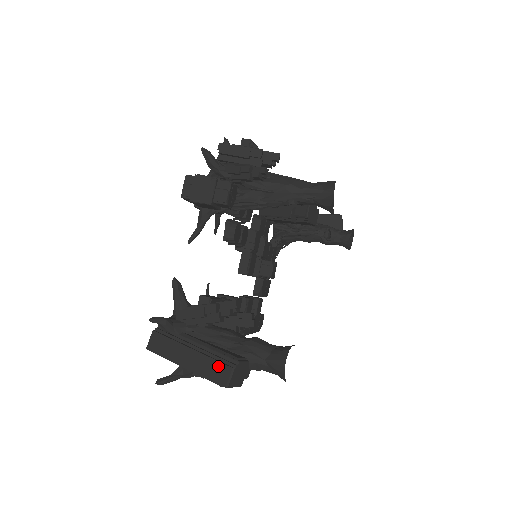
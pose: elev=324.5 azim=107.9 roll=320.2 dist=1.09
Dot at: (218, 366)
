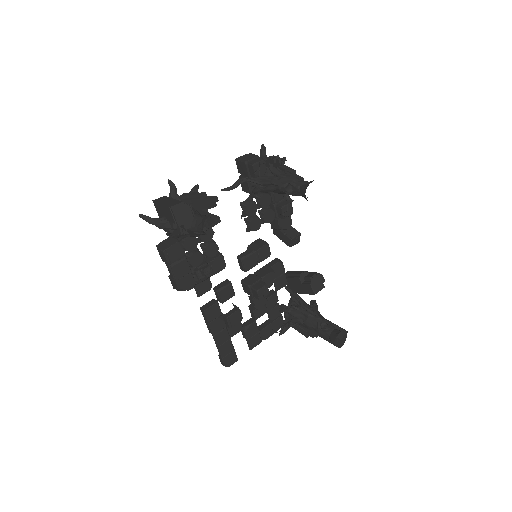
Dot at: (177, 202)
